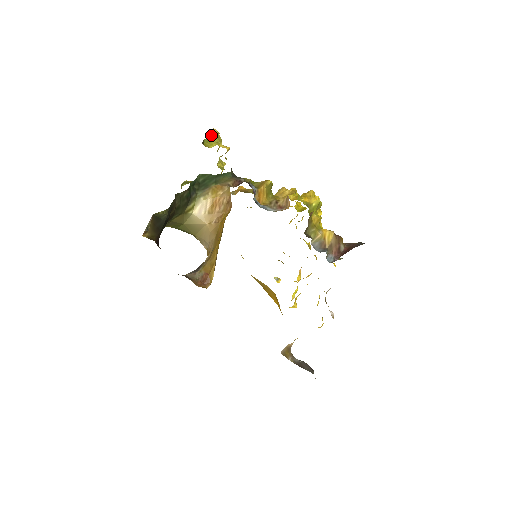
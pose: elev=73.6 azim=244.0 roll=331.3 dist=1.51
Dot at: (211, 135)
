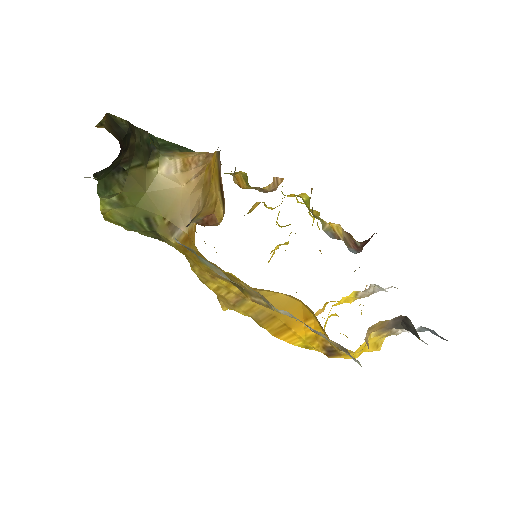
Dot at: occluded
